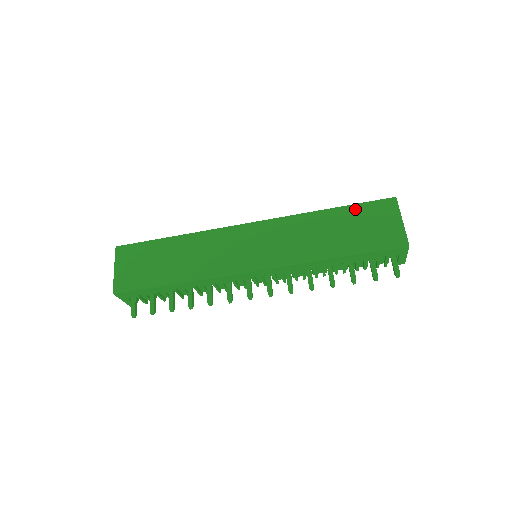
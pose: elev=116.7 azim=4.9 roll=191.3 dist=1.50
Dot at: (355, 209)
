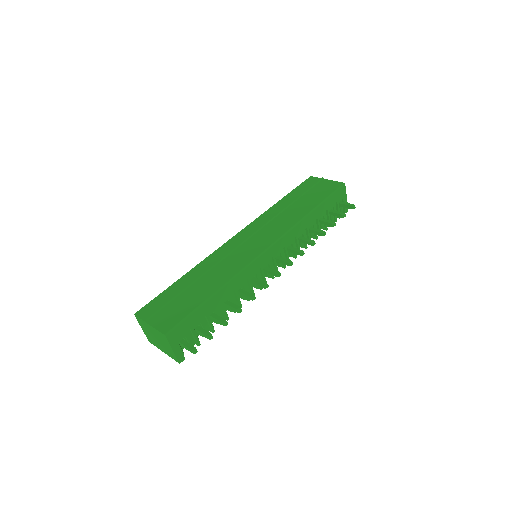
Dot at: (295, 192)
